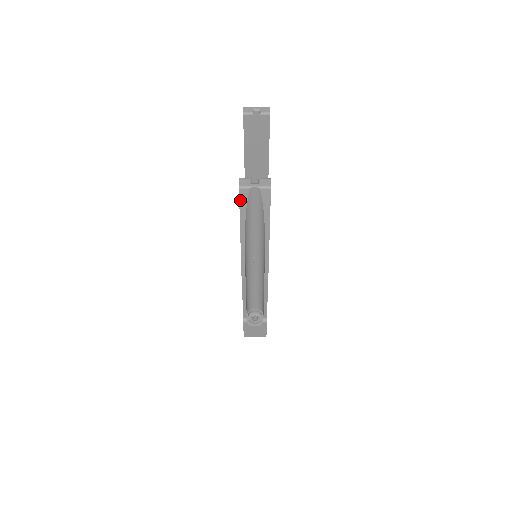
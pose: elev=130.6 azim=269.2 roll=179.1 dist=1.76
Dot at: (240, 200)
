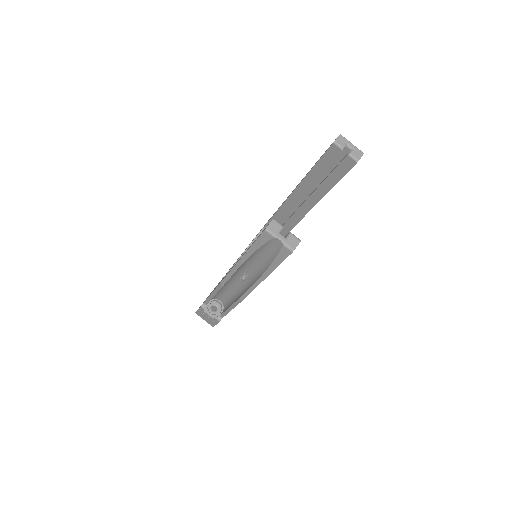
Dot at: (259, 237)
